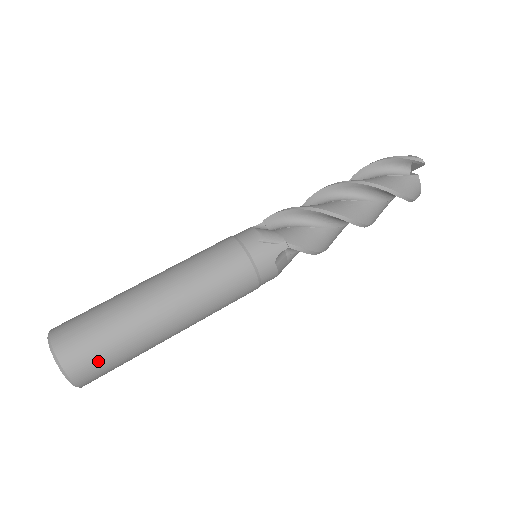
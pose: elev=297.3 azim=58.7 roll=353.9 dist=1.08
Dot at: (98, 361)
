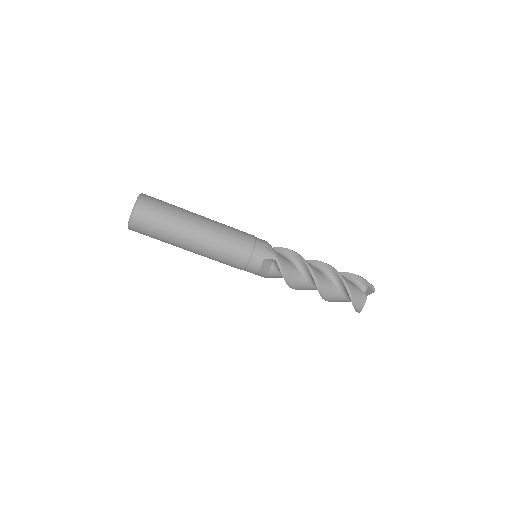
Dot at: occluded
